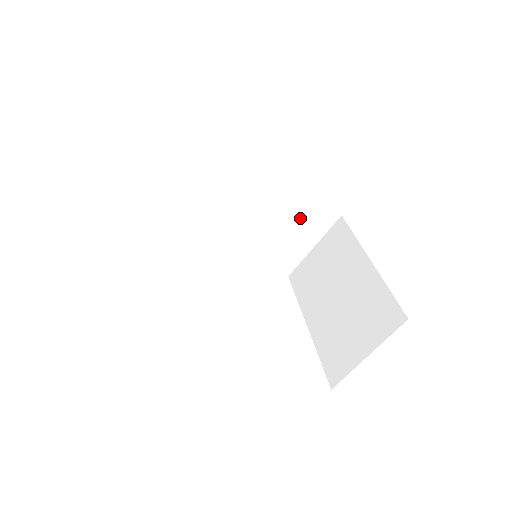
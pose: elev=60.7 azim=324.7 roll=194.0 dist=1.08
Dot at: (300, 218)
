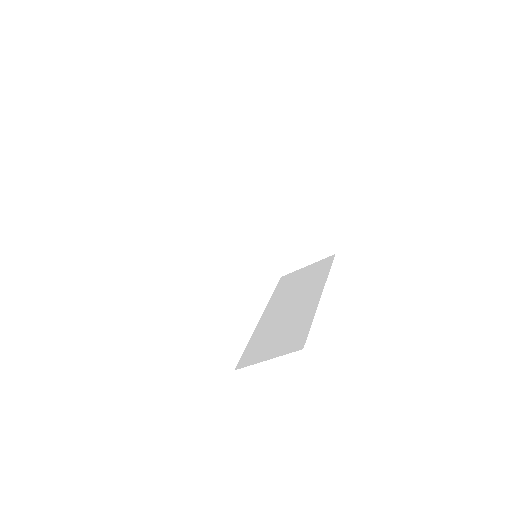
Dot at: occluded
